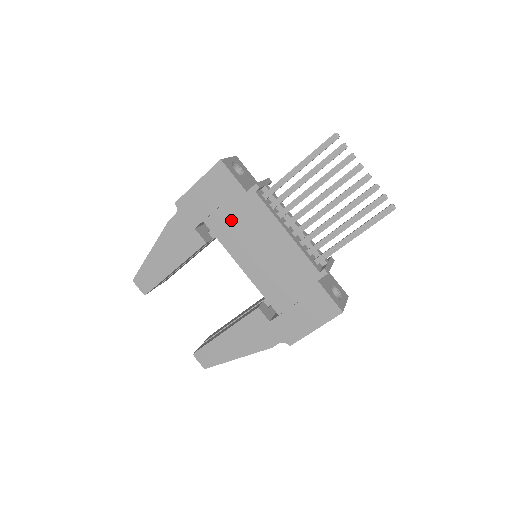
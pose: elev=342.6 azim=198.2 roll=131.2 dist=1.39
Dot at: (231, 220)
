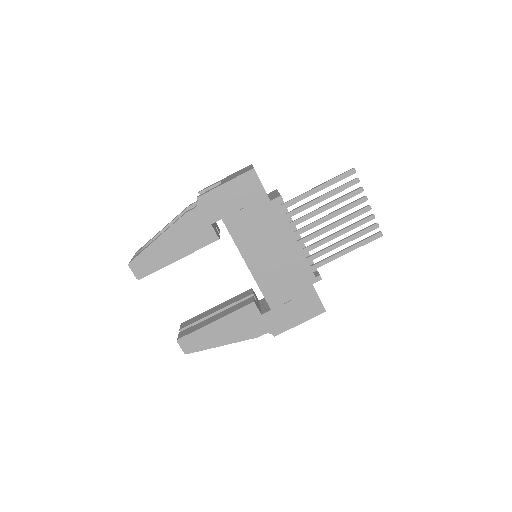
Dot at: (249, 223)
